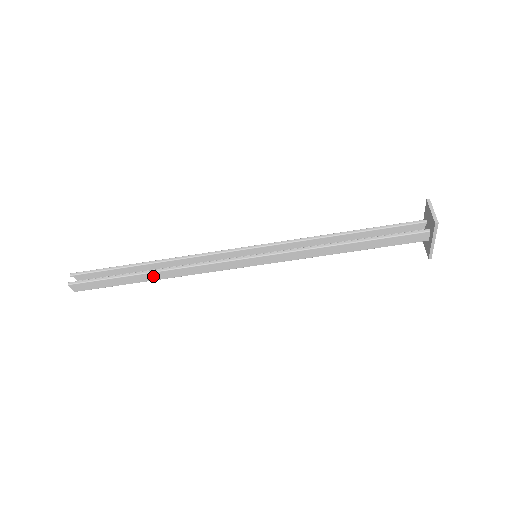
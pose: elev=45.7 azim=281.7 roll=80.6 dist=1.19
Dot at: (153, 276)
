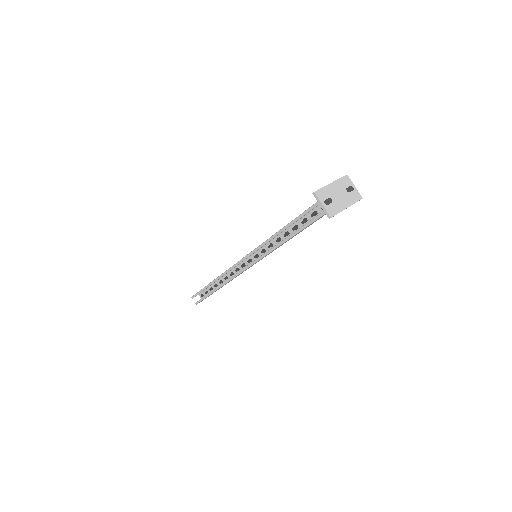
Dot at: occluded
